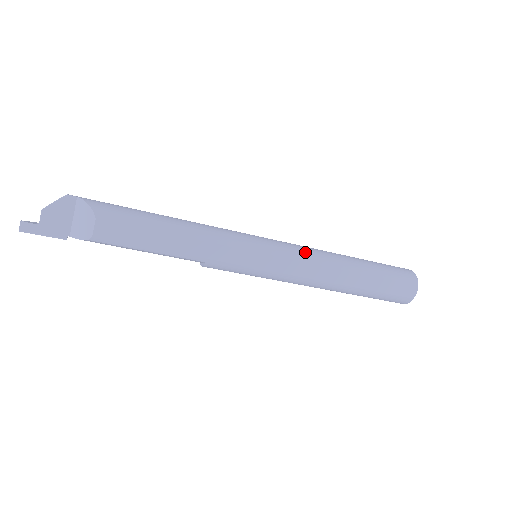
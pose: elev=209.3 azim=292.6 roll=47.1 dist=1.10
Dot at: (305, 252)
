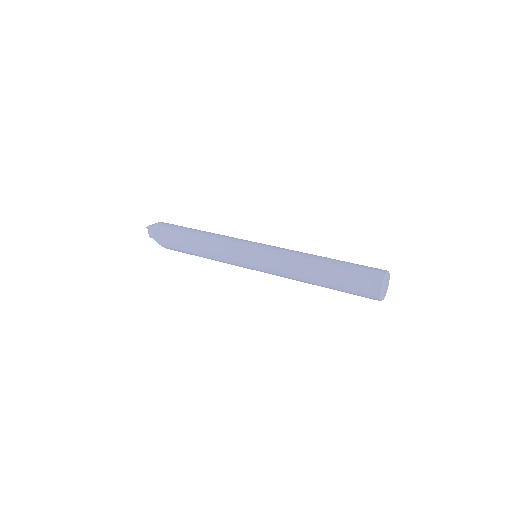
Dot at: (279, 274)
